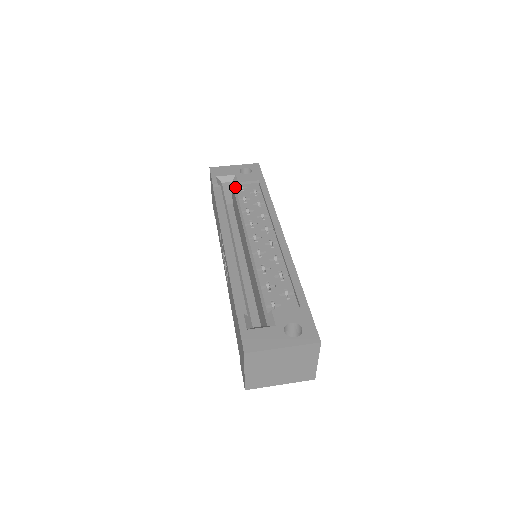
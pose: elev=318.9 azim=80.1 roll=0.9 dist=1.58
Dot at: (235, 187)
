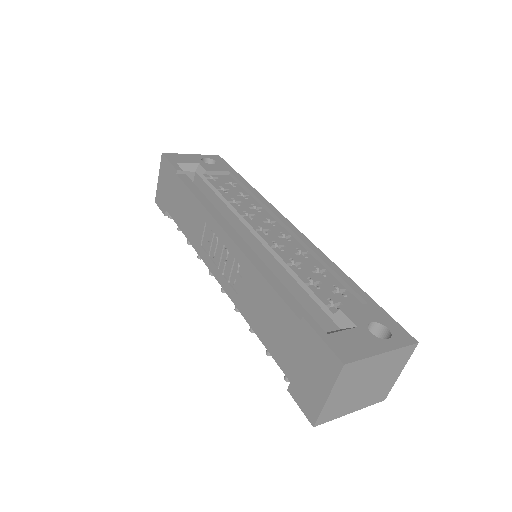
Dot at: (204, 176)
